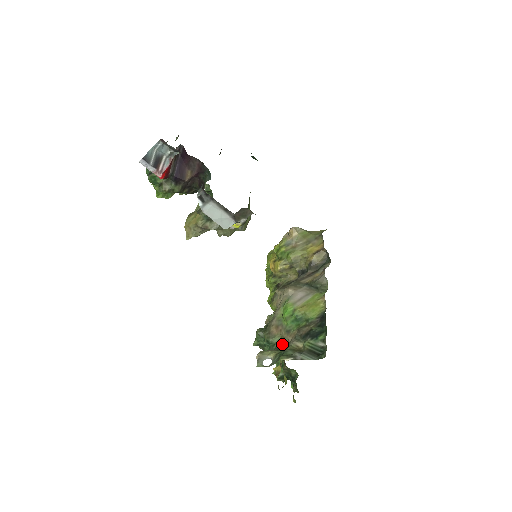
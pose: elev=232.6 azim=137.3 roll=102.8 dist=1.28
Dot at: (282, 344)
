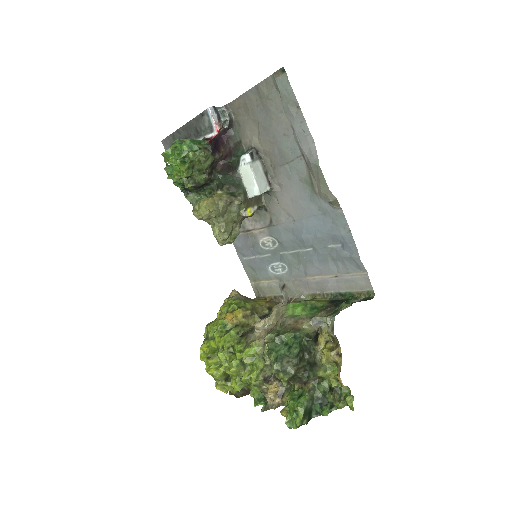
Dot at: (310, 336)
